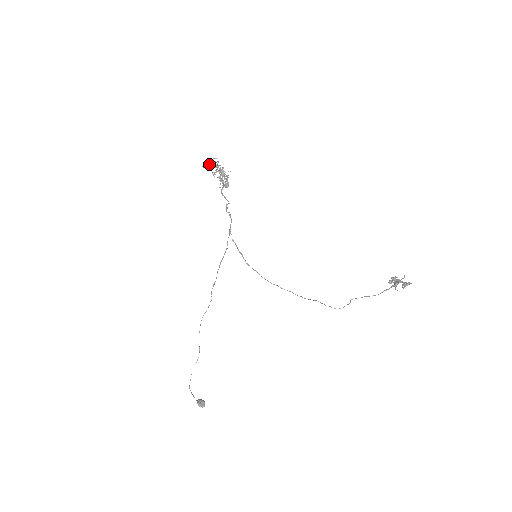
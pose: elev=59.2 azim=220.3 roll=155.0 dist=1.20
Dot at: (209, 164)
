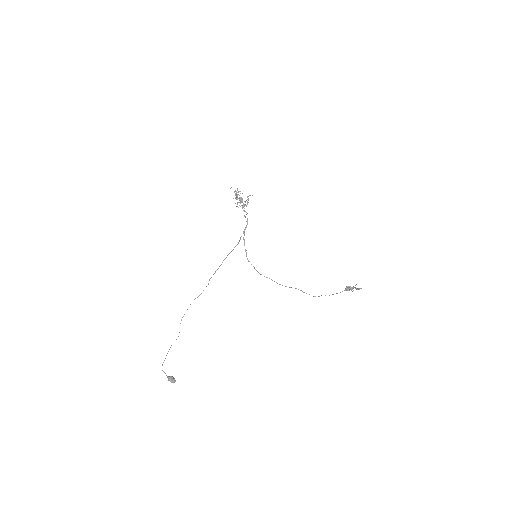
Dot at: (235, 191)
